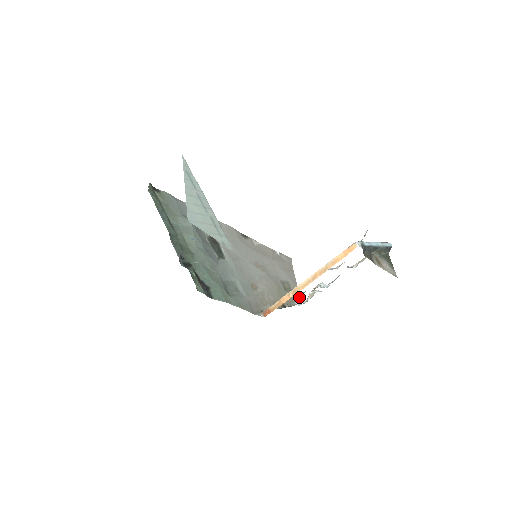
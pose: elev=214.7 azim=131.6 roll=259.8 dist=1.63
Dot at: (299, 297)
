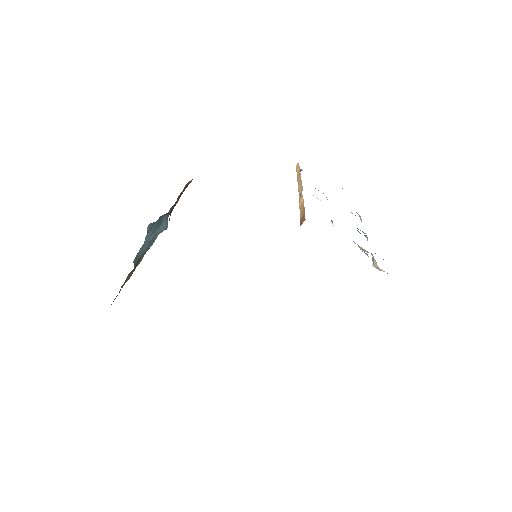
Dot at: occluded
